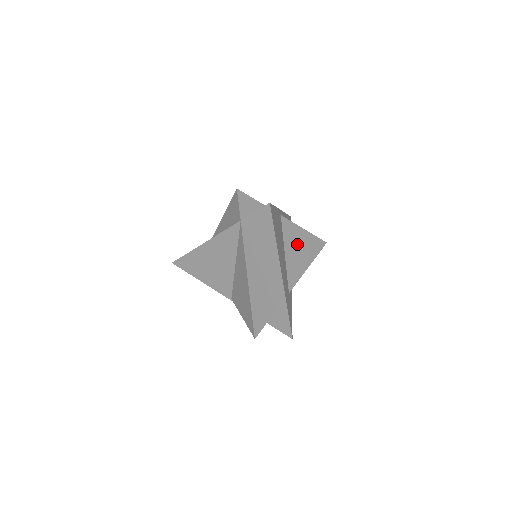
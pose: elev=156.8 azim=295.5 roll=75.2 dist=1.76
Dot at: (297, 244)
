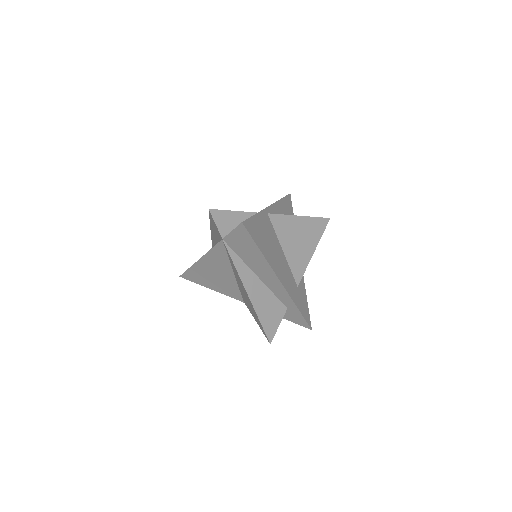
Dot at: (295, 234)
